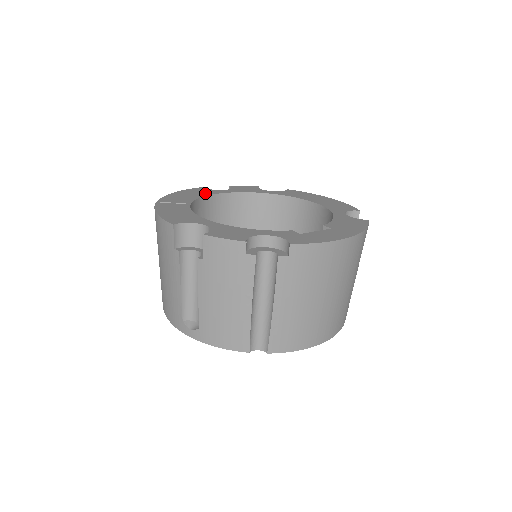
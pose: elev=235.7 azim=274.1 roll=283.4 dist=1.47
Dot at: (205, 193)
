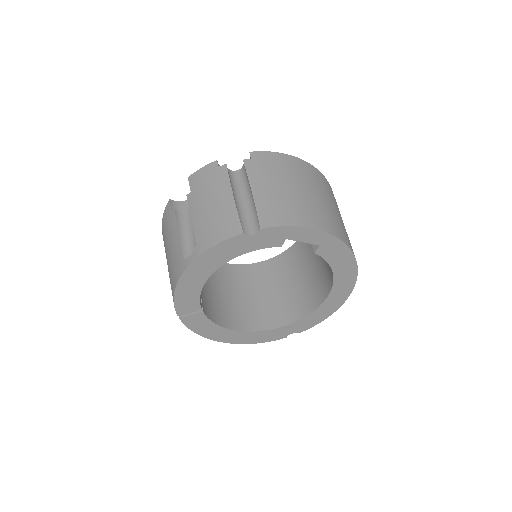
Dot at: occluded
